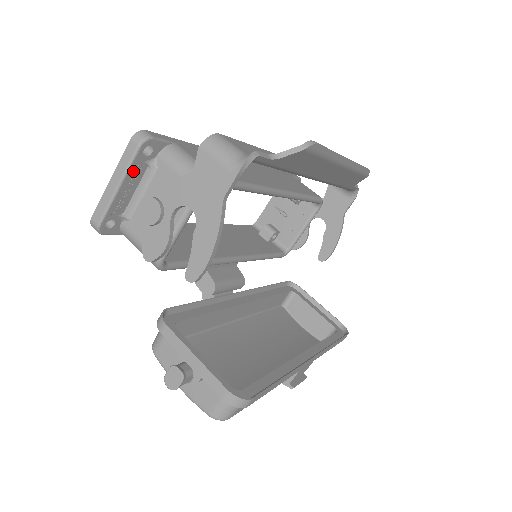
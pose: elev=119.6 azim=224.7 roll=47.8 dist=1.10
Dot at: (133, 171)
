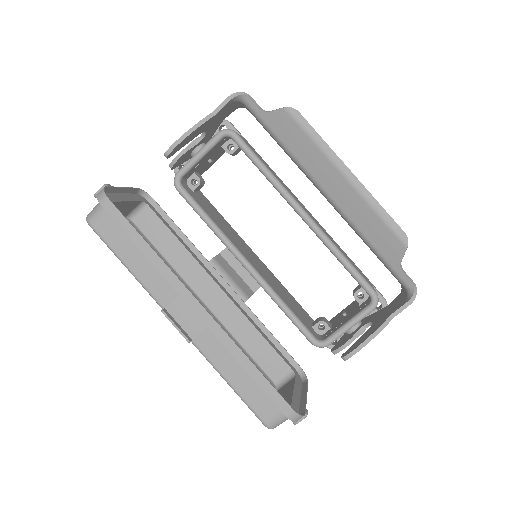
Dot at: occluded
